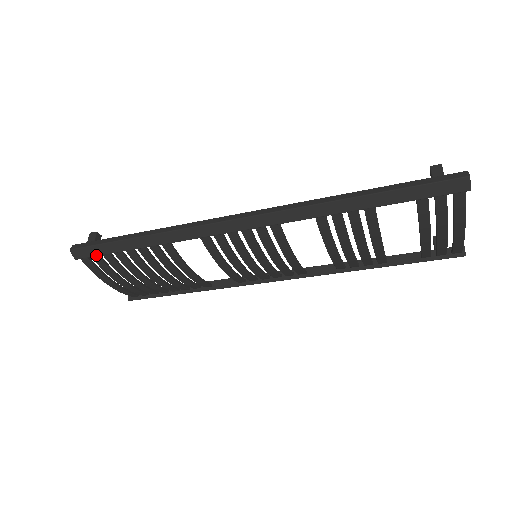
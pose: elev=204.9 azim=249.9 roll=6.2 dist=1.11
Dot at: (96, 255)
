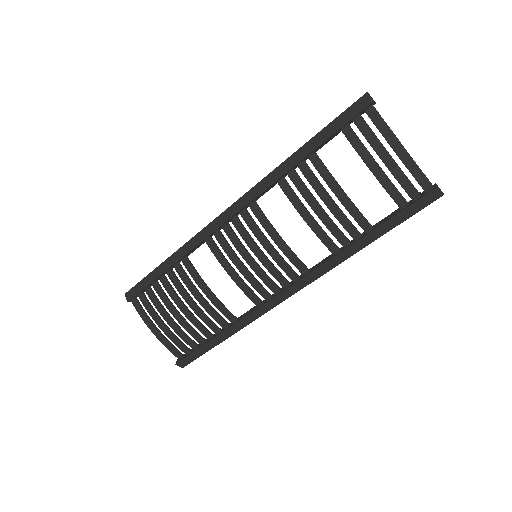
Dot at: (140, 290)
